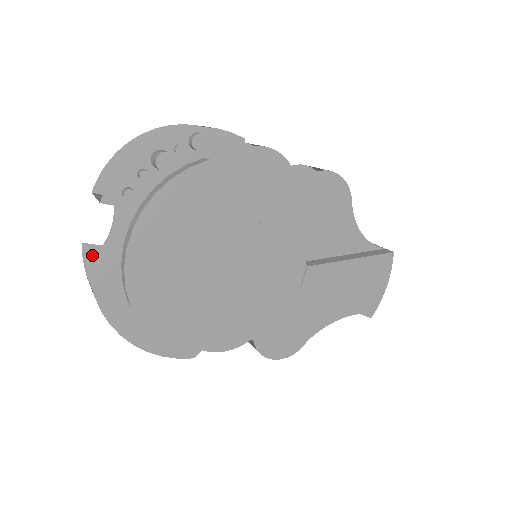
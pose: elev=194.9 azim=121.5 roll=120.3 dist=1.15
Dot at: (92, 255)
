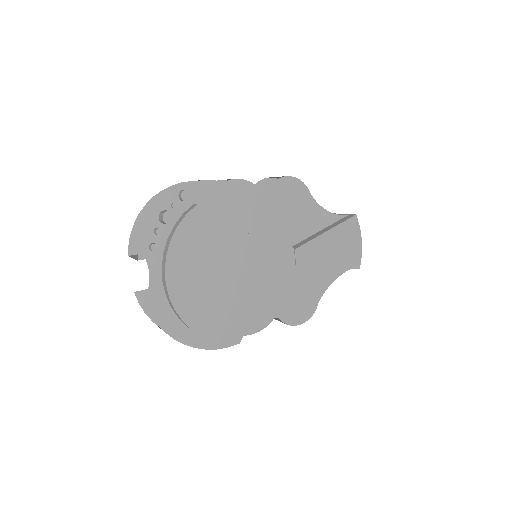
Dot at: (144, 298)
